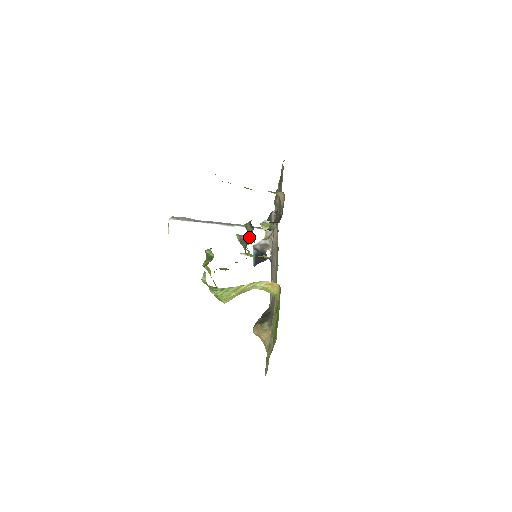
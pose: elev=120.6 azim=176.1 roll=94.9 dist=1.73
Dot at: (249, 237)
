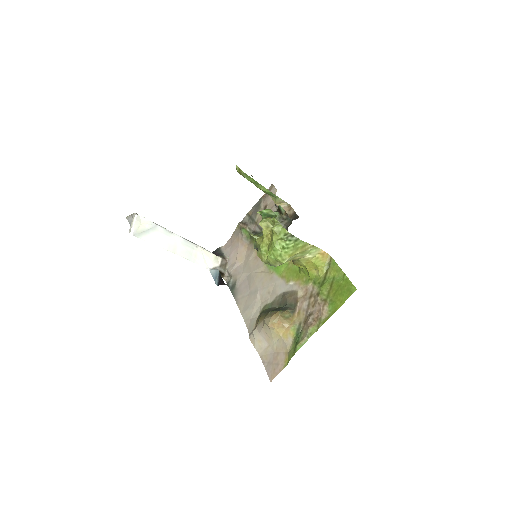
Dot at: (207, 260)
